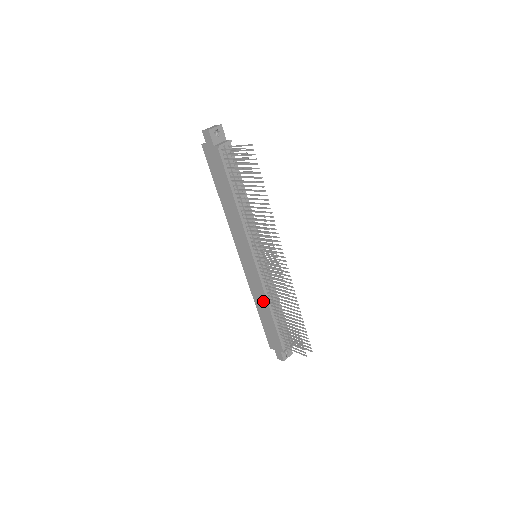
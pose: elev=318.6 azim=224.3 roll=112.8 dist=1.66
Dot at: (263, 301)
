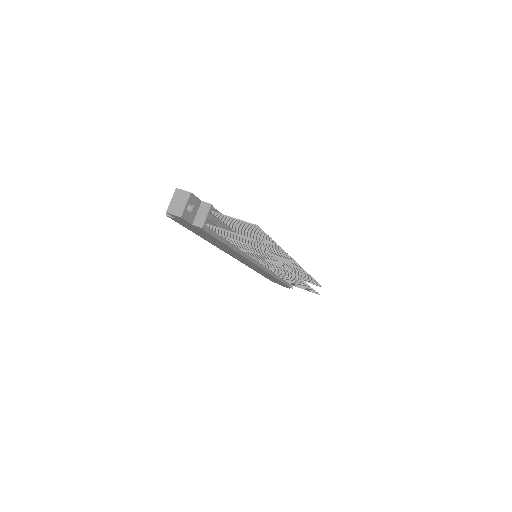
Dot at: (268, 275)
